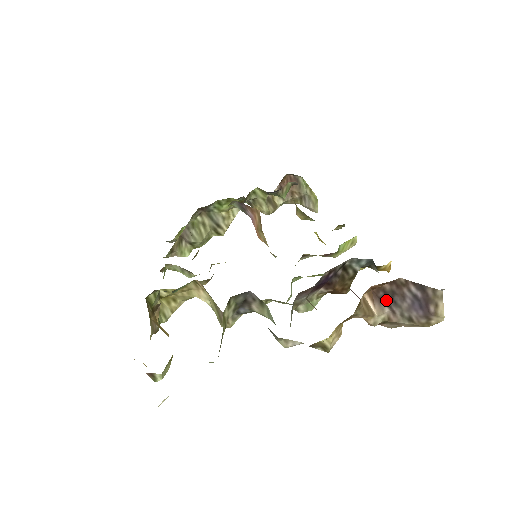
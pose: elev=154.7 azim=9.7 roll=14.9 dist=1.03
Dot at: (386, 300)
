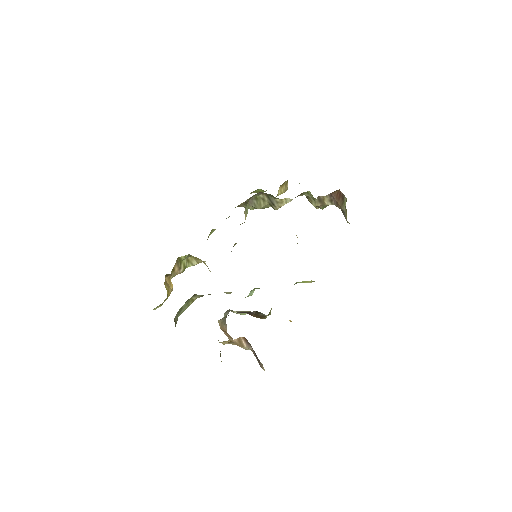
Dot at: (250, 345)
